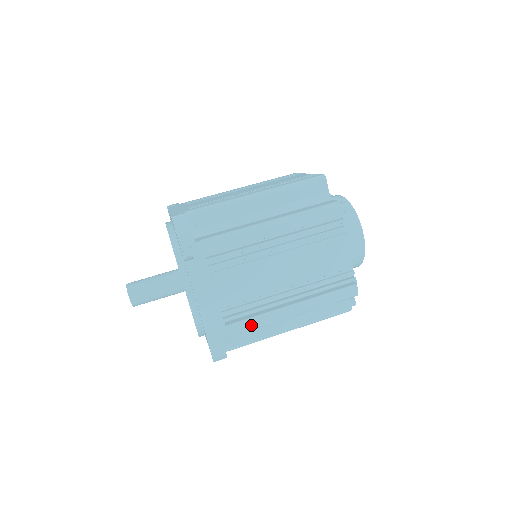
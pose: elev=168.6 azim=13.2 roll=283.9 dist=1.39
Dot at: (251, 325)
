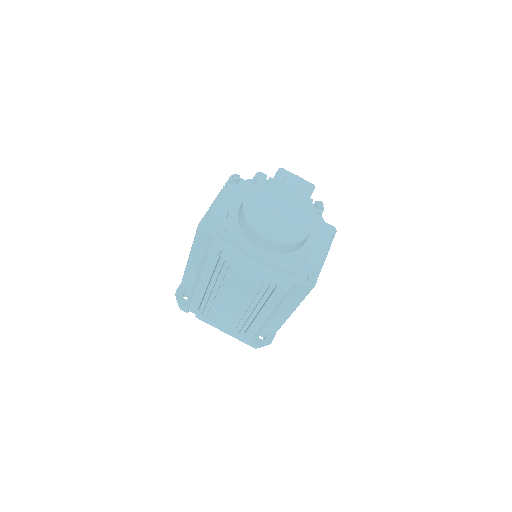
Dot at: (253, 331)
